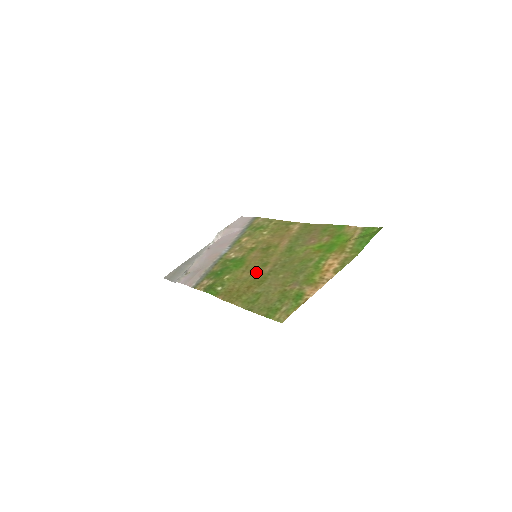
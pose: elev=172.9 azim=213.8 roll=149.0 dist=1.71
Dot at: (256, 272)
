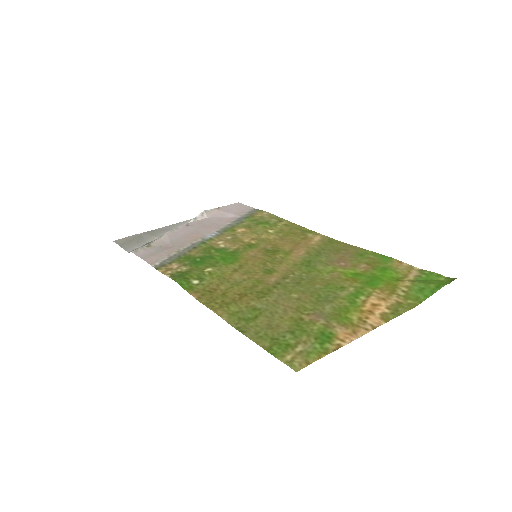
Dot at: (255, 277)
